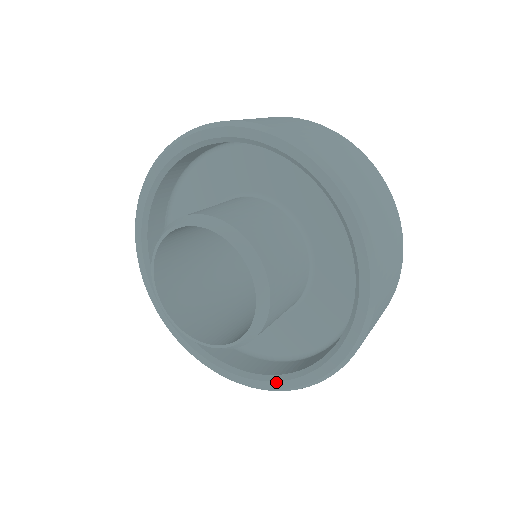
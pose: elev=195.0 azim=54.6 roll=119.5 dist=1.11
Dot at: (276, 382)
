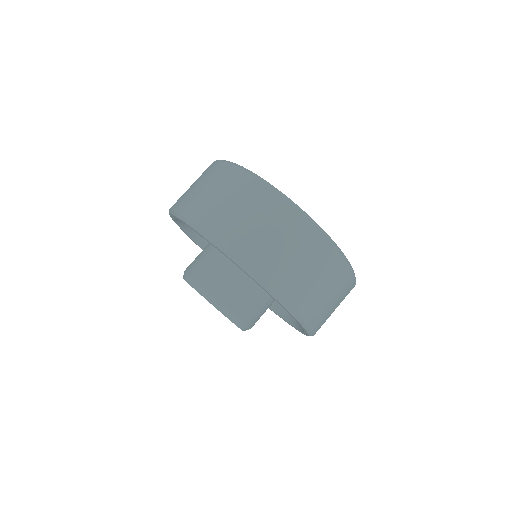
Dot at: (284, 320)
